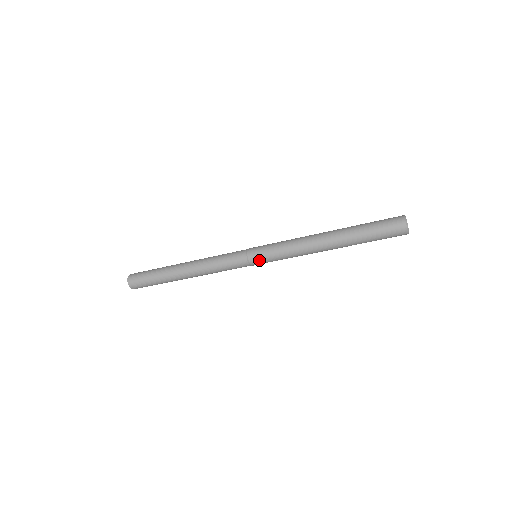
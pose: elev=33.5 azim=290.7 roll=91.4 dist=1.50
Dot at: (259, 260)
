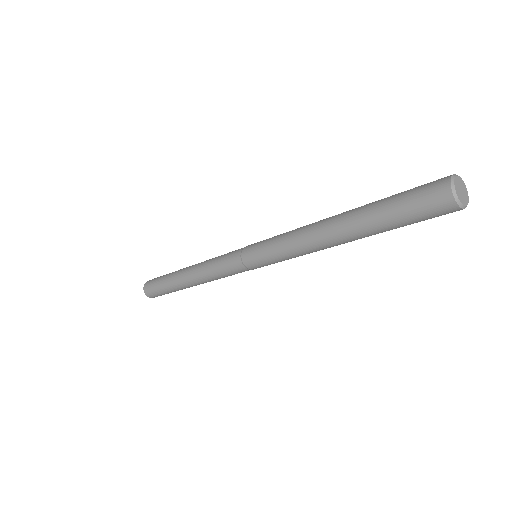
Dot at: (256, 263)
